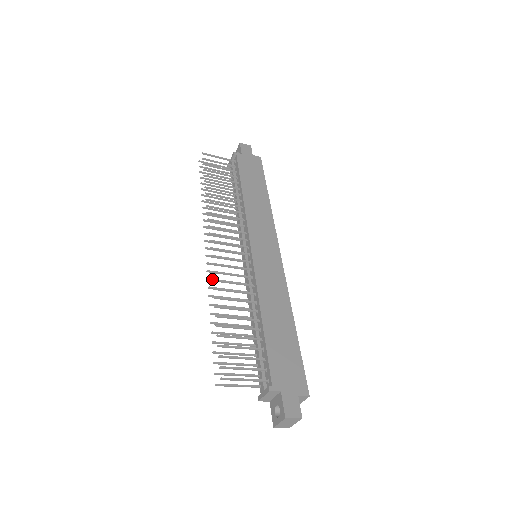
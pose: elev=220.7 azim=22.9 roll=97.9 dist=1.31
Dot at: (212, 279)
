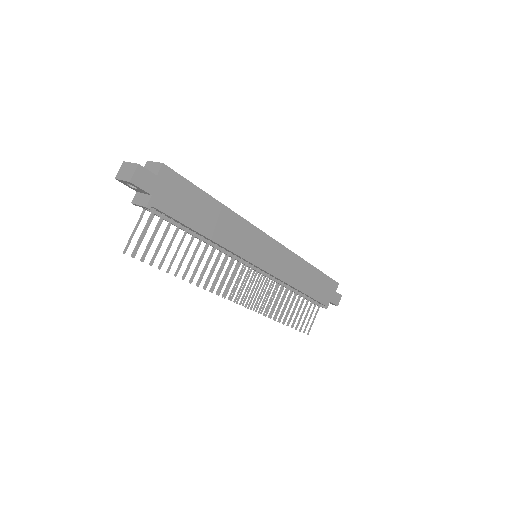
Dot at: occluded
